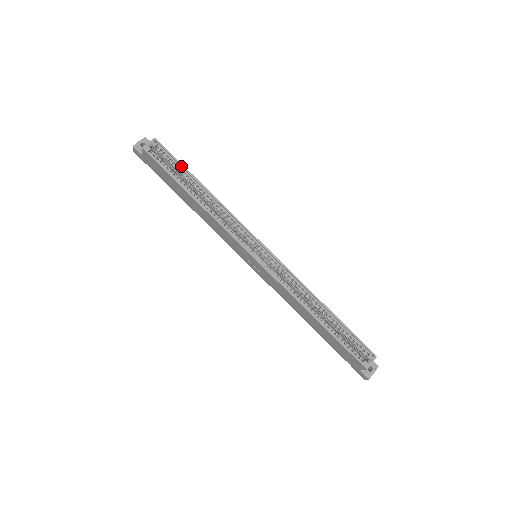
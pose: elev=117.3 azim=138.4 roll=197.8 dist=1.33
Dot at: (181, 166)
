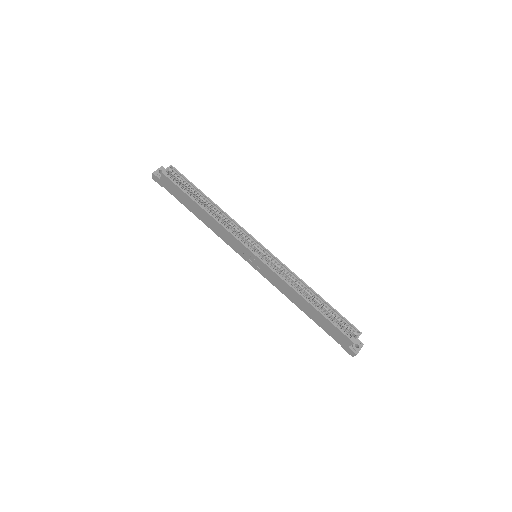
Dot at: (193, 186)
